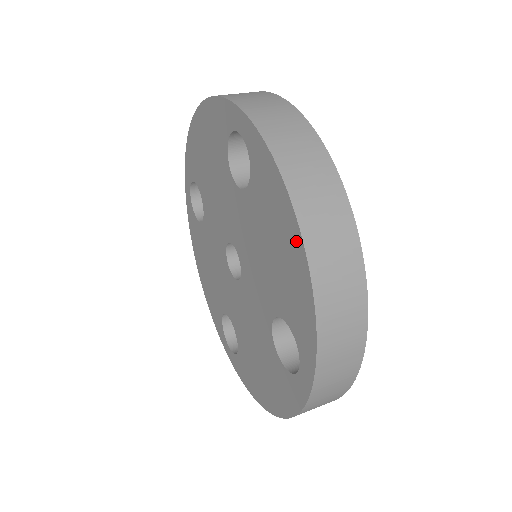
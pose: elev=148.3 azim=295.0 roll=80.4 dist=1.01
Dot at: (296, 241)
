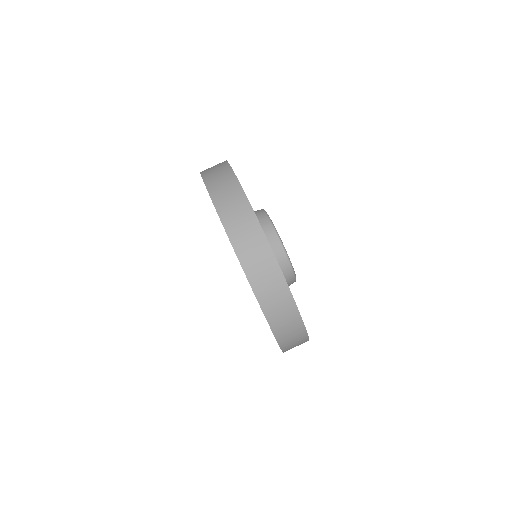
Dot at: occluded
